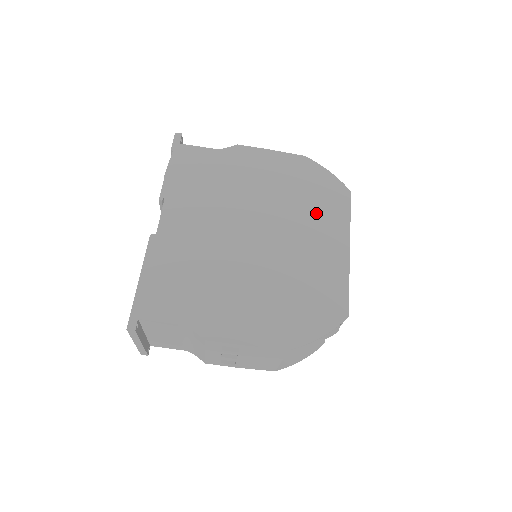
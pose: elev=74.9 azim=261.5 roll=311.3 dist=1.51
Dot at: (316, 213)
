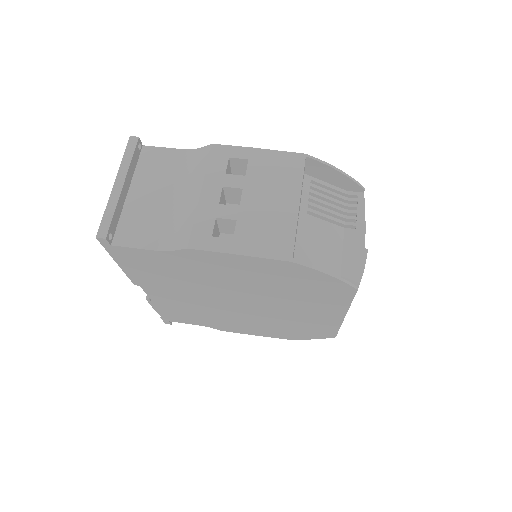
Dot at: occluded
